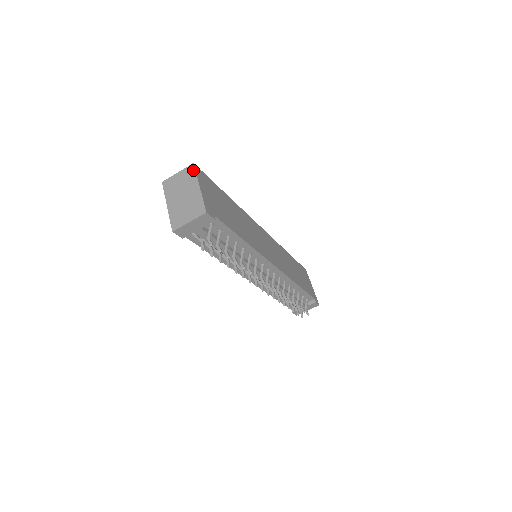
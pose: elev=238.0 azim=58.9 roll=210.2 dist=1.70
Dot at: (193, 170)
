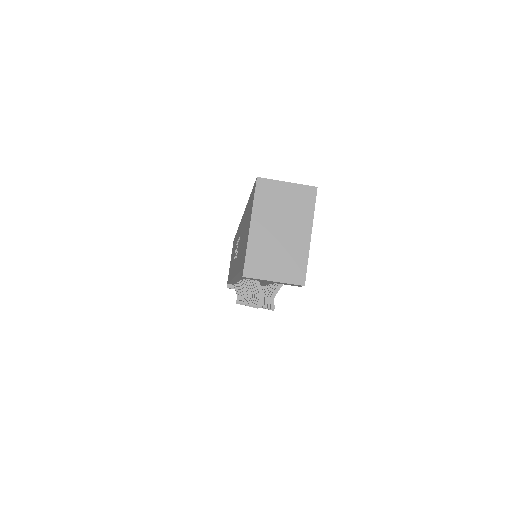
Dot at: (313, 199)
